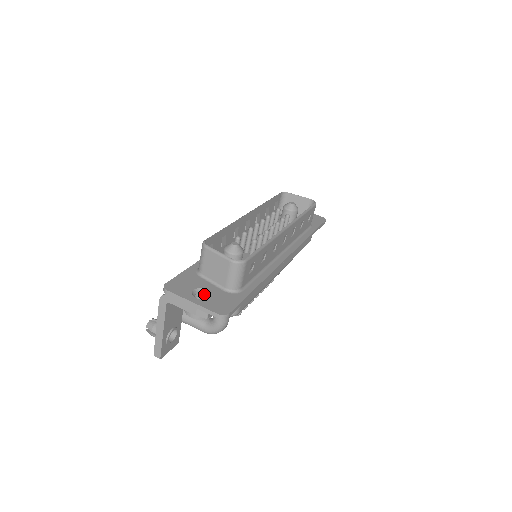
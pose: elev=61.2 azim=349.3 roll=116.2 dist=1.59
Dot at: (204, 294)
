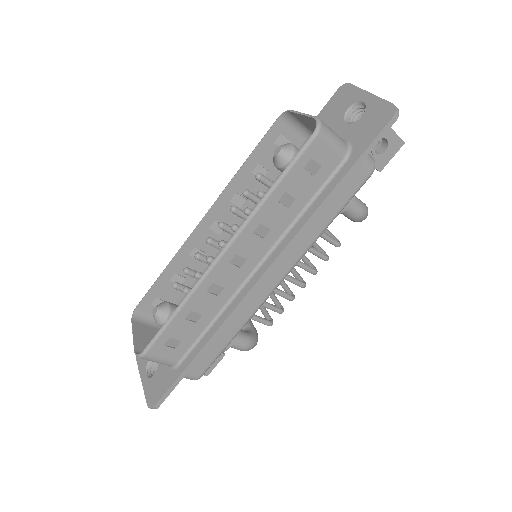
Dot at: occluded
